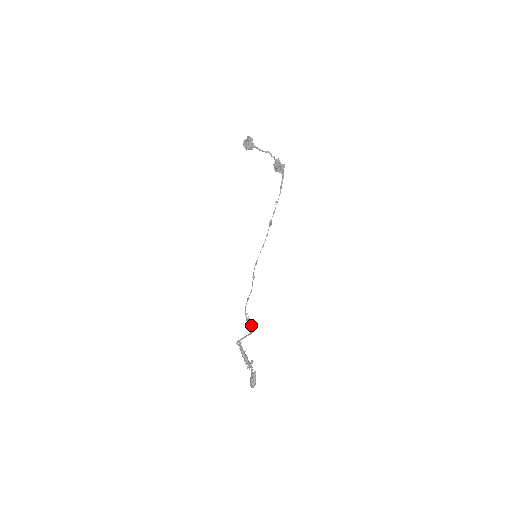
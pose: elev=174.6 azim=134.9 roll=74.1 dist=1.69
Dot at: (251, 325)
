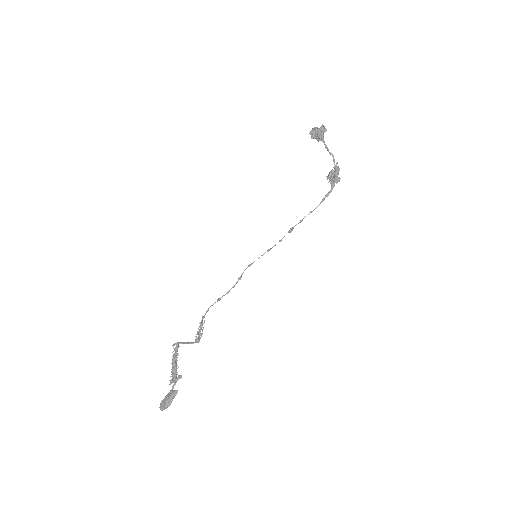
Dot at: (202, 333)
